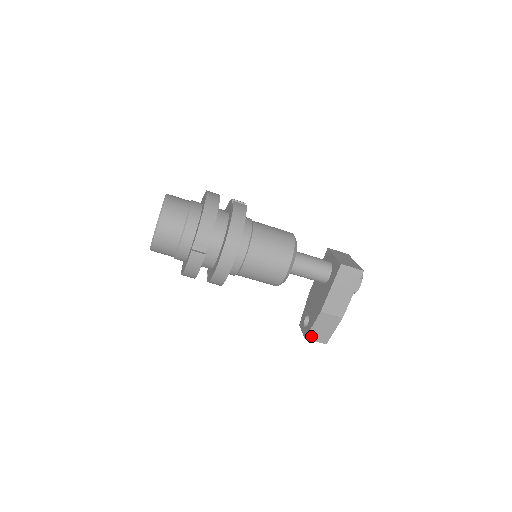
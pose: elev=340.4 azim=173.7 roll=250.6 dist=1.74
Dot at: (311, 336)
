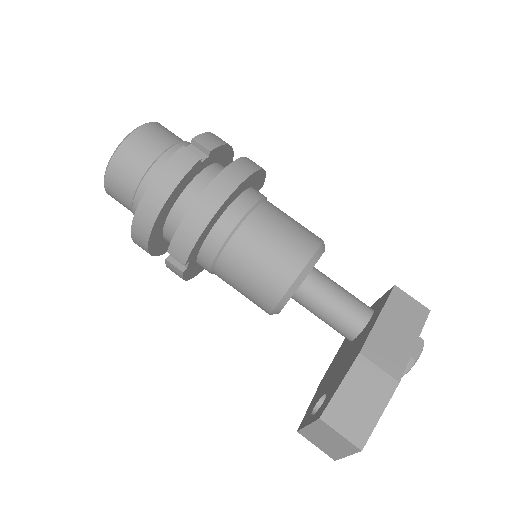
Dot at: (333, 414)
